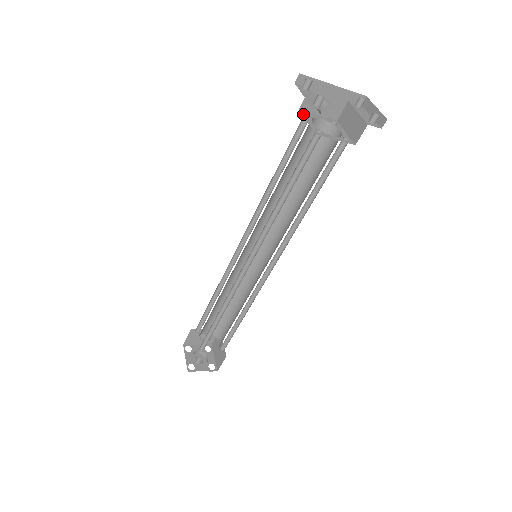
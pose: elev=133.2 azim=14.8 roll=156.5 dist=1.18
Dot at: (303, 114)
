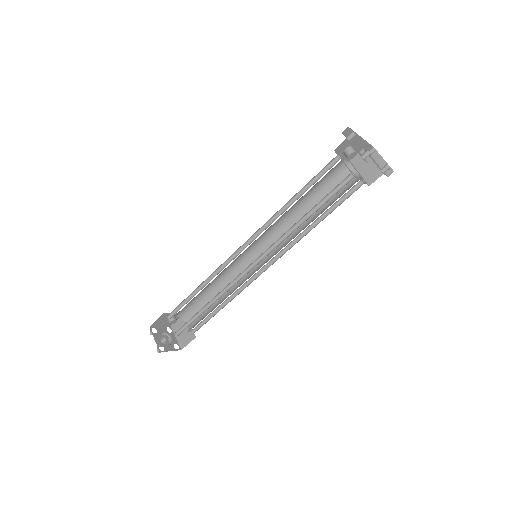
Dot at: occluded
